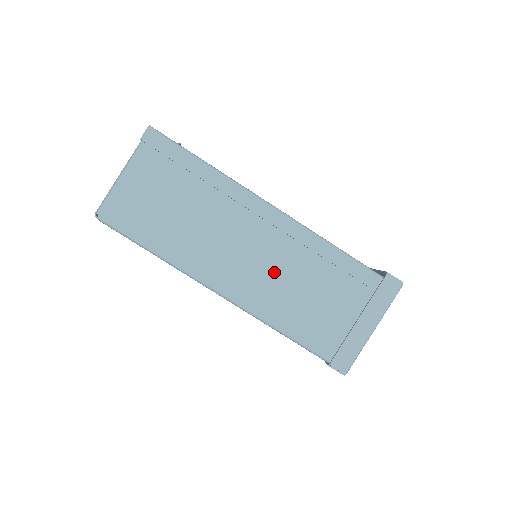
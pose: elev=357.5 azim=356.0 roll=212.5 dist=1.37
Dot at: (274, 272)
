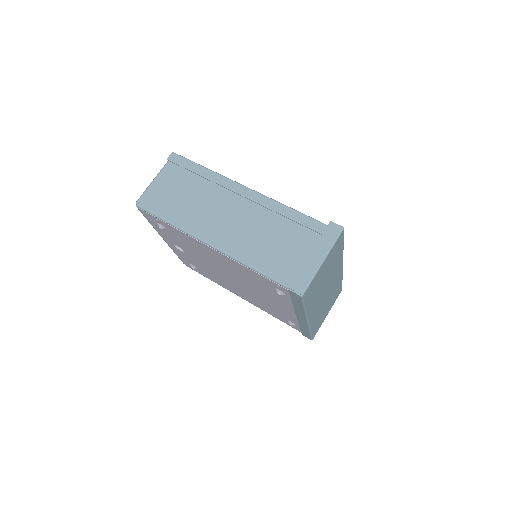
Dot at: (248, 228)
